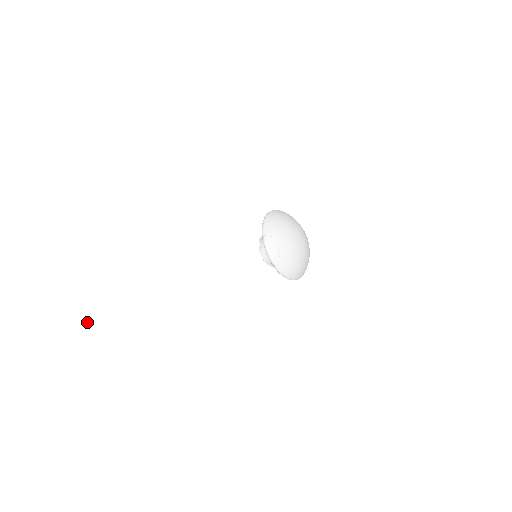
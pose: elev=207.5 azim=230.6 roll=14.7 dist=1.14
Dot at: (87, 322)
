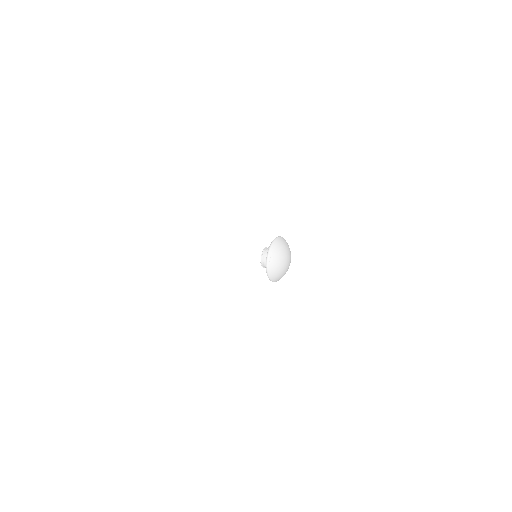
Dot at: (112, 235)
